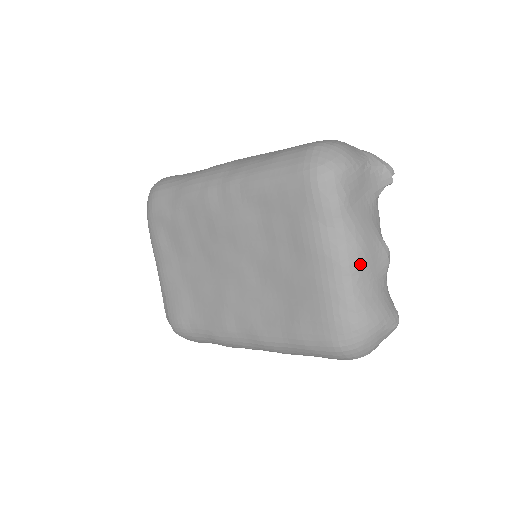
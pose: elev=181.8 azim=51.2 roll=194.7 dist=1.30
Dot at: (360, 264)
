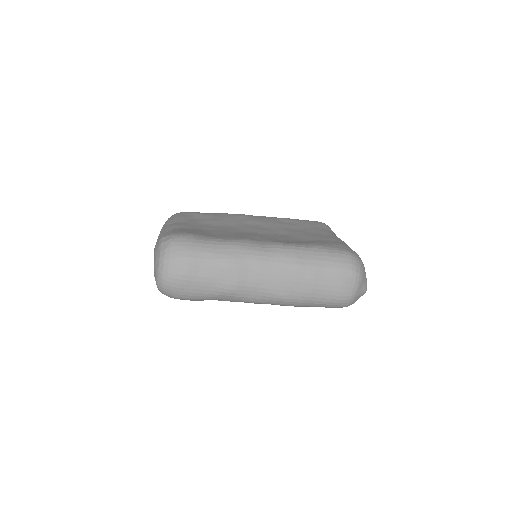
Dot at: occluded
